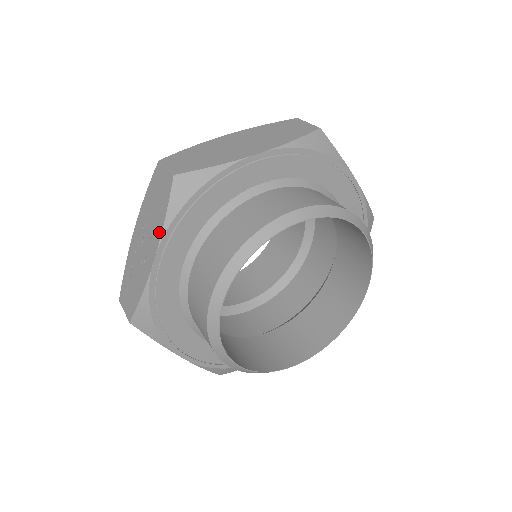
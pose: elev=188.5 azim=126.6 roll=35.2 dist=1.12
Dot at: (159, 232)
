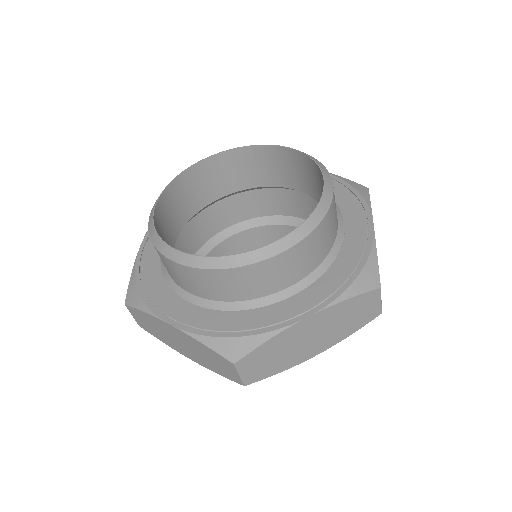
Dot at: occluded
